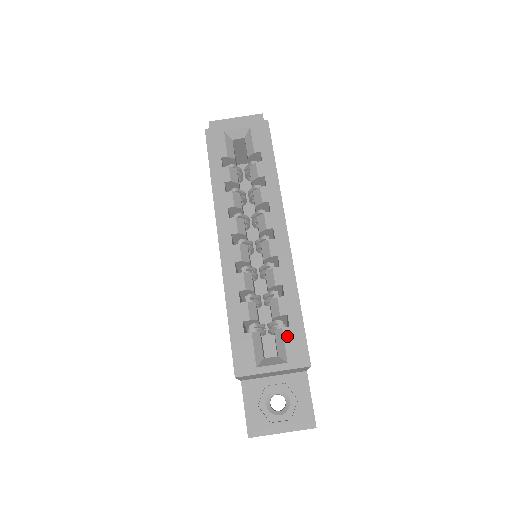
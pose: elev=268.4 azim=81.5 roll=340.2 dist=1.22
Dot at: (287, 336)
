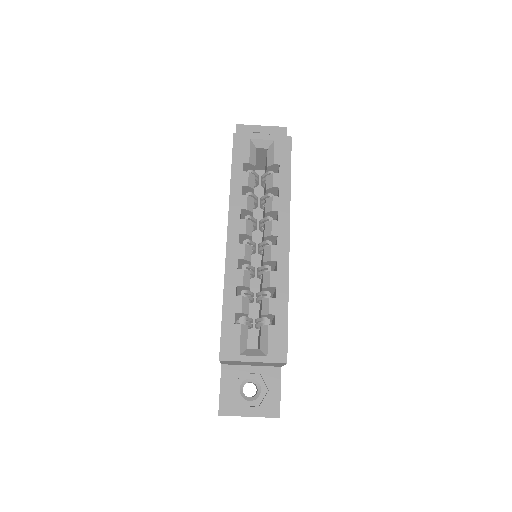
Dot at: (271, 333)
